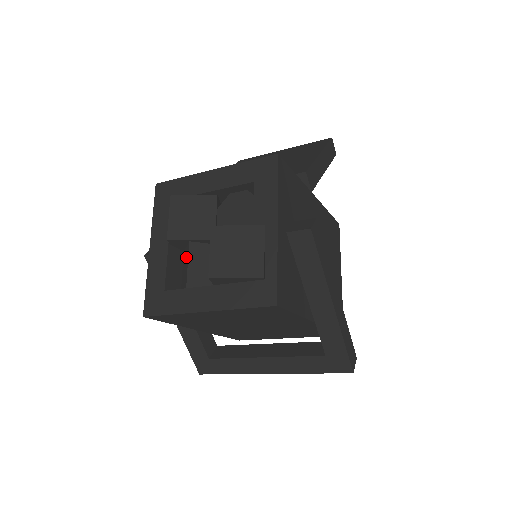
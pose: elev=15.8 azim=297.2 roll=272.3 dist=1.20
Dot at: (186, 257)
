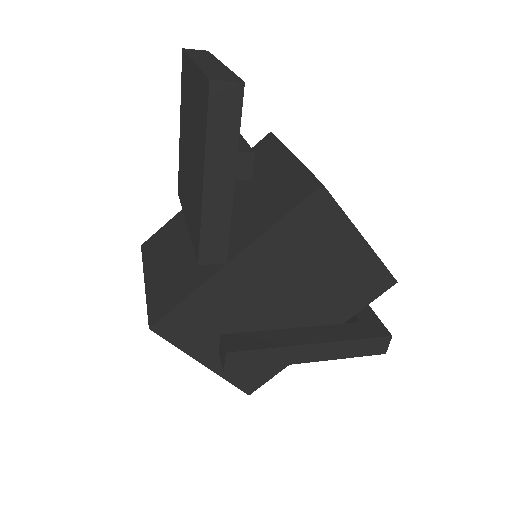
Dot at: occluded
